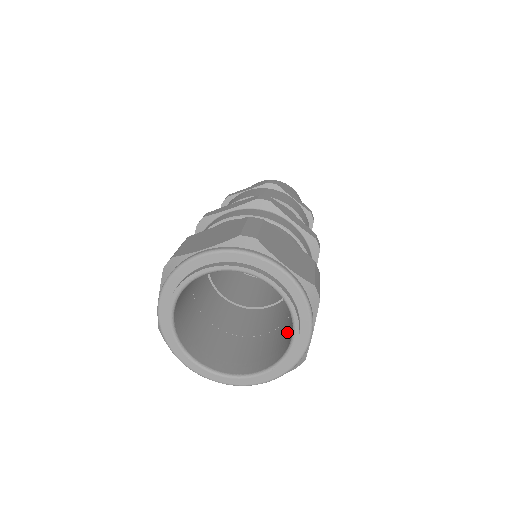
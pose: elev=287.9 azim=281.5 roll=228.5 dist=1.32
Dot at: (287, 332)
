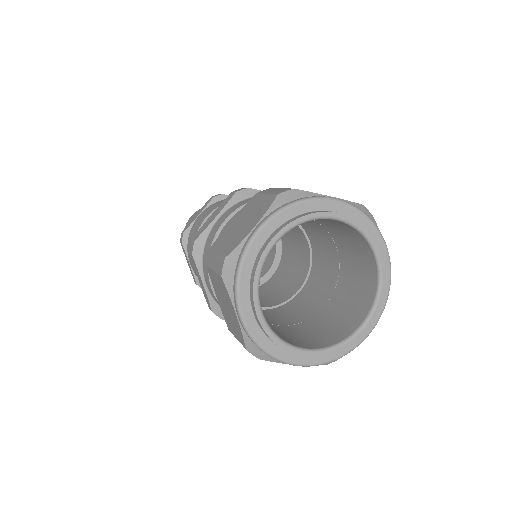
Dot at: (356, 274)
